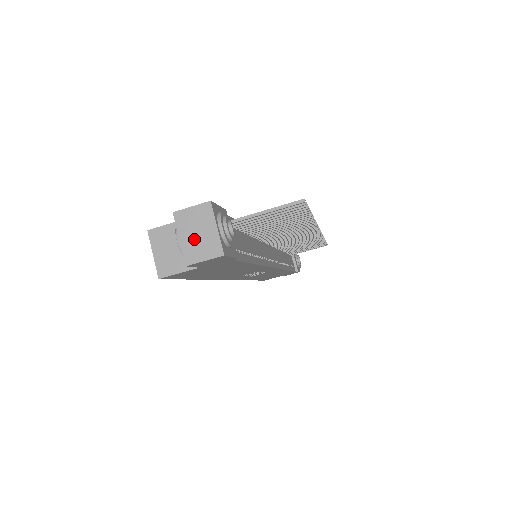
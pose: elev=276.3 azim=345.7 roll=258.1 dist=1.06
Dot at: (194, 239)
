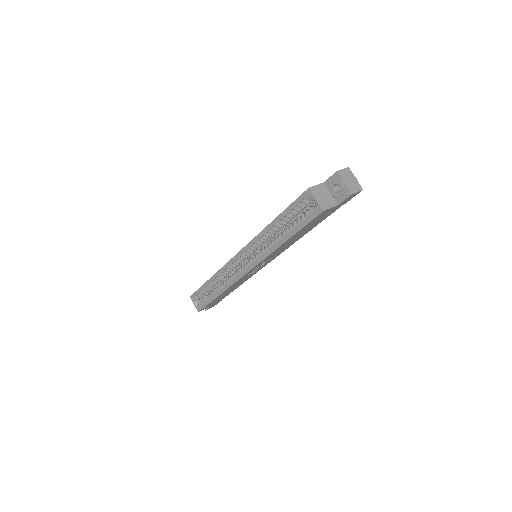
Dot at: (350, 183)
